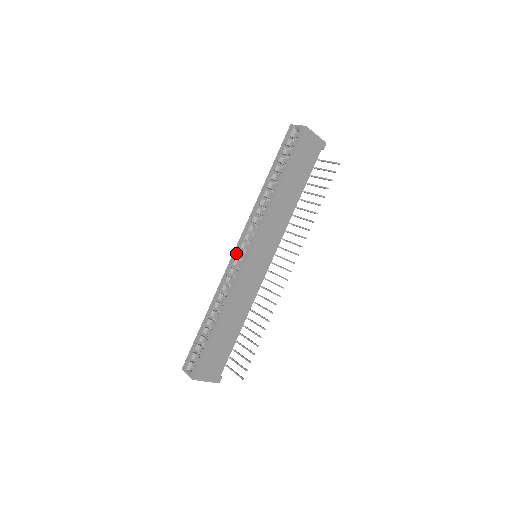
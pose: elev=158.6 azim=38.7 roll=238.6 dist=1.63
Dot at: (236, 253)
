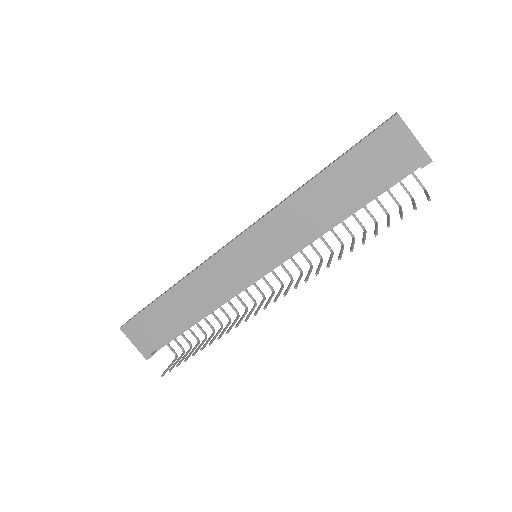
Dot at: (236, 236)
